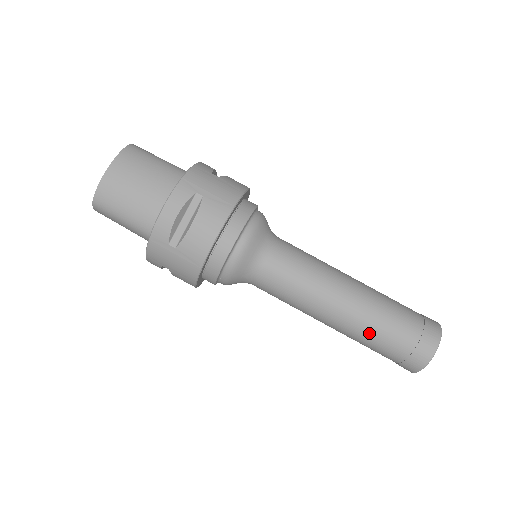
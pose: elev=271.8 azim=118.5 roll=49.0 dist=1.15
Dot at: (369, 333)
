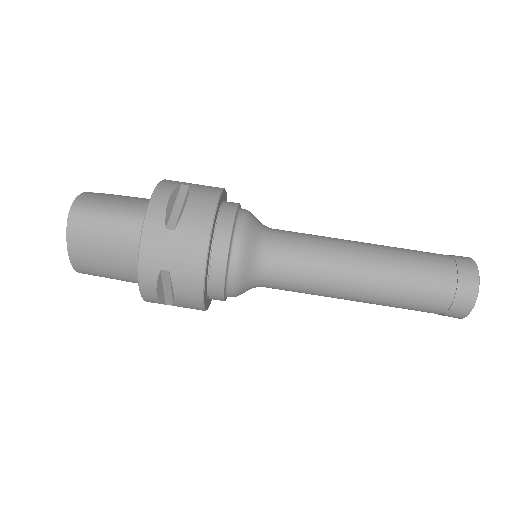
Dot at: occluded
